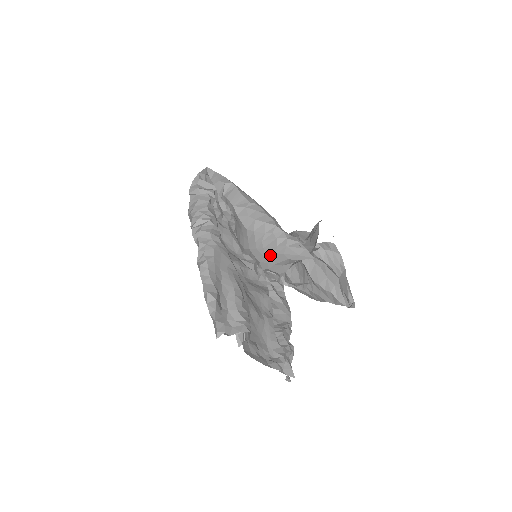
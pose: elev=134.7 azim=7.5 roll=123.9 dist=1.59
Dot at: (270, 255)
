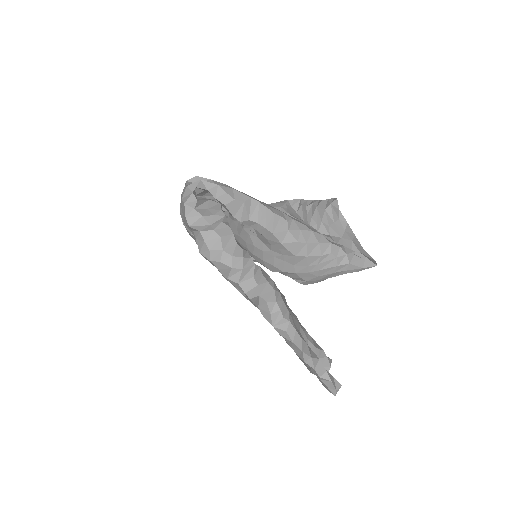
Dot at: (326, 275)
